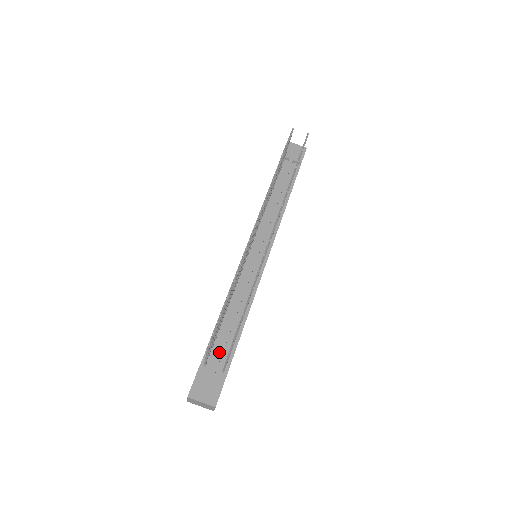
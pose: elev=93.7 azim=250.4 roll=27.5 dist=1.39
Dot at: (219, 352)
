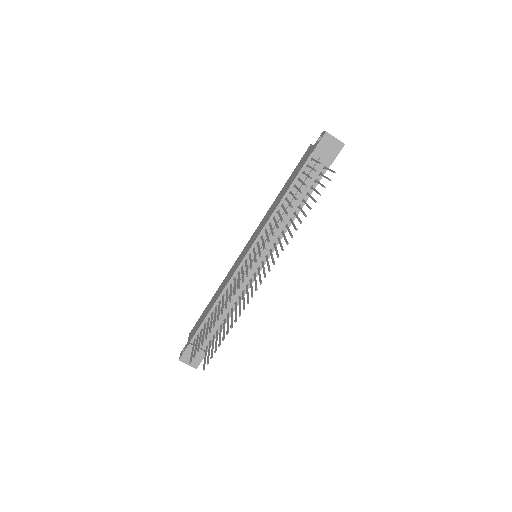
Dot at: occluded
